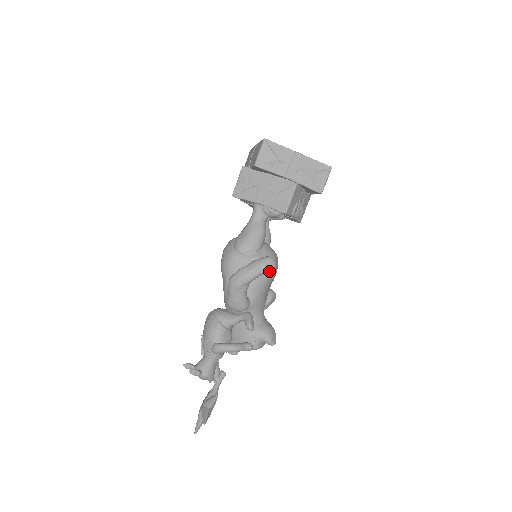
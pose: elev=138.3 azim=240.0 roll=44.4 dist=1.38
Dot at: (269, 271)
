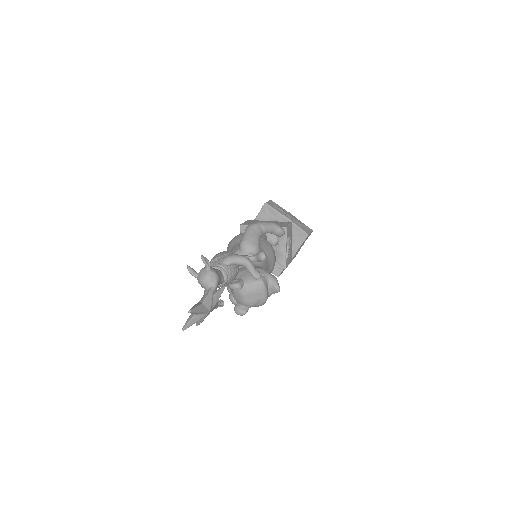
Dot at: (281, 229)
